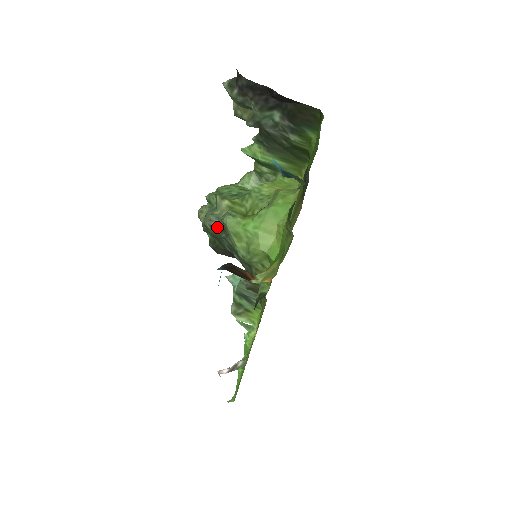
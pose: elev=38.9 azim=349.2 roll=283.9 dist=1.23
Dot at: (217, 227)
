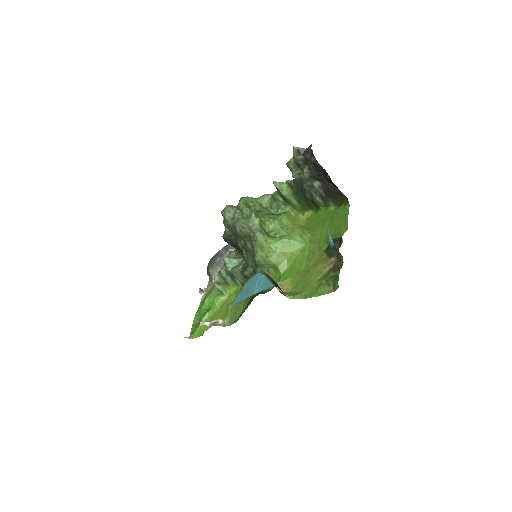
Dot at: (245, 233)
